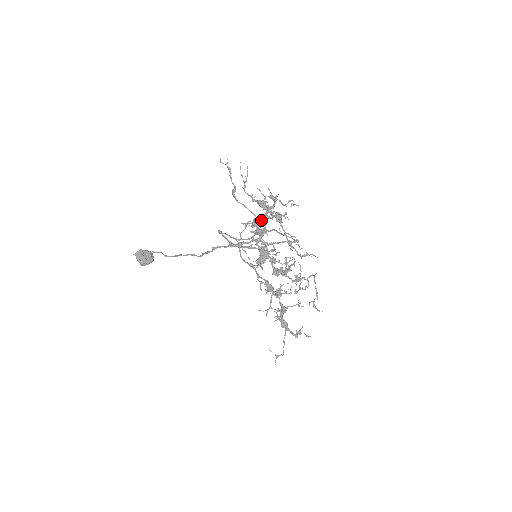
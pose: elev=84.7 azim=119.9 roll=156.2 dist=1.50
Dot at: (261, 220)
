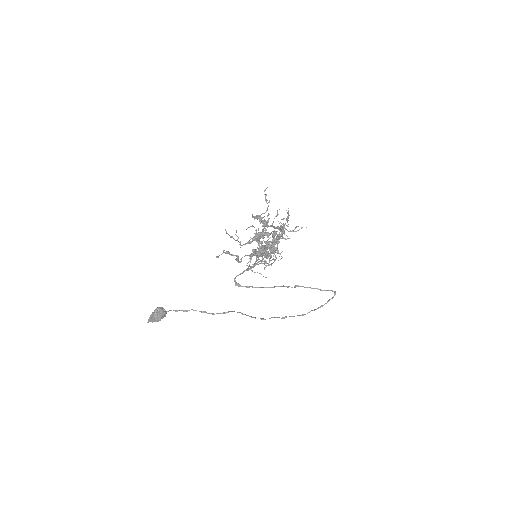
Dot at: (258, 244)
